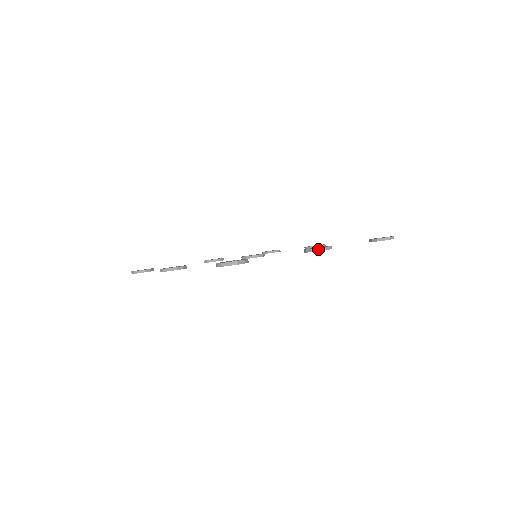
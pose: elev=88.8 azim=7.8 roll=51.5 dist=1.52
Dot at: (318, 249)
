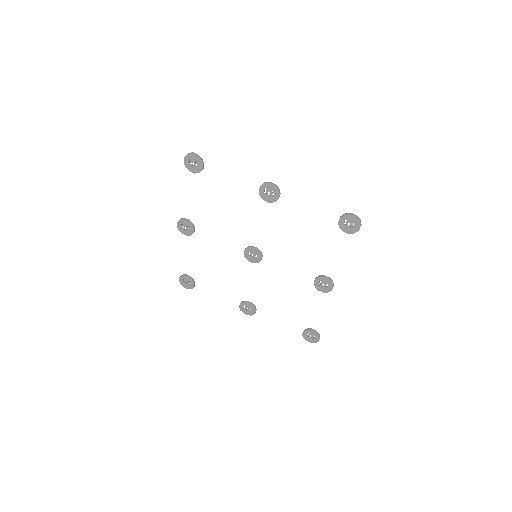
Dot at: (264, 183)
